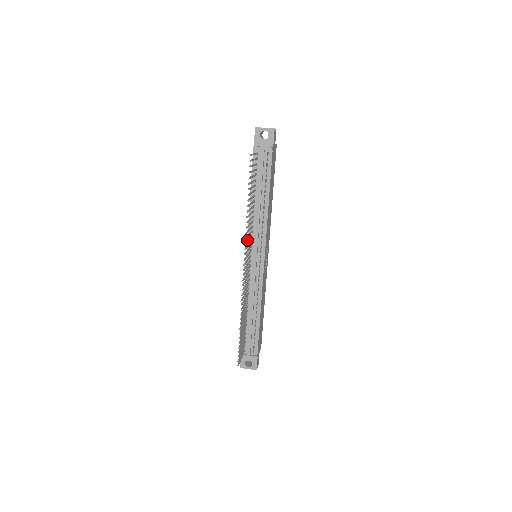
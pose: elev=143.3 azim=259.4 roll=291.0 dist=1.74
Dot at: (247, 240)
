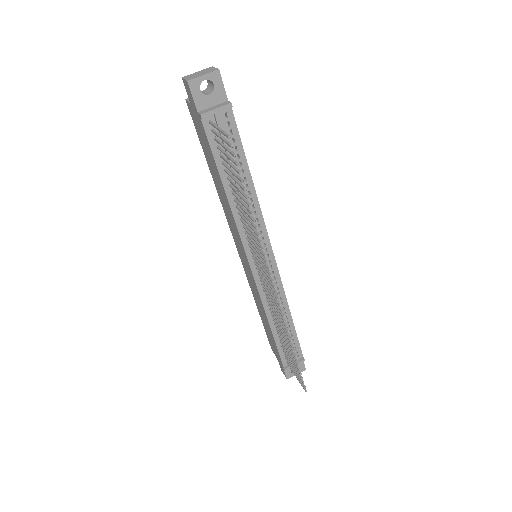
Dot at: (258, 253)
